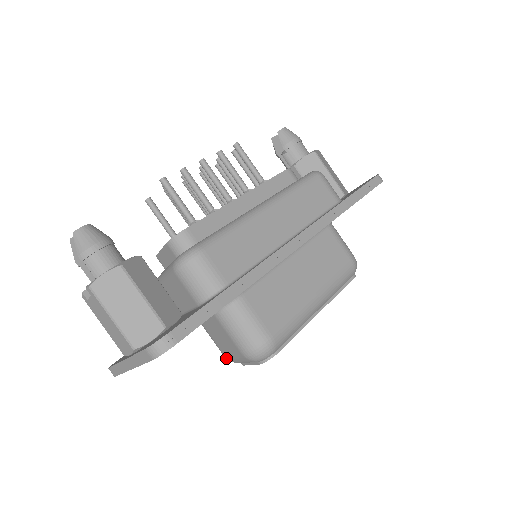
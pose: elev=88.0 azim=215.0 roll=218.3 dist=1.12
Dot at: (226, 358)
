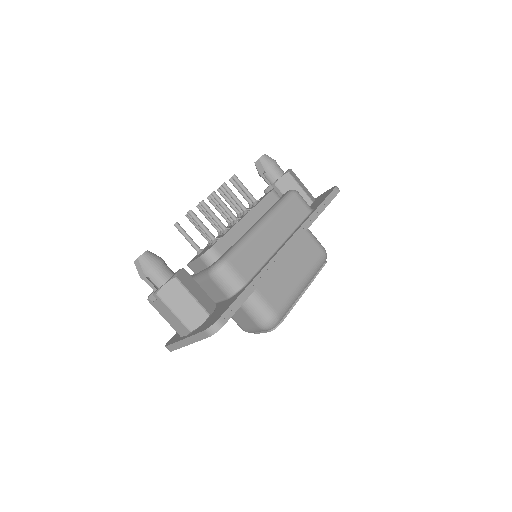
Dot at: (243, 330)
